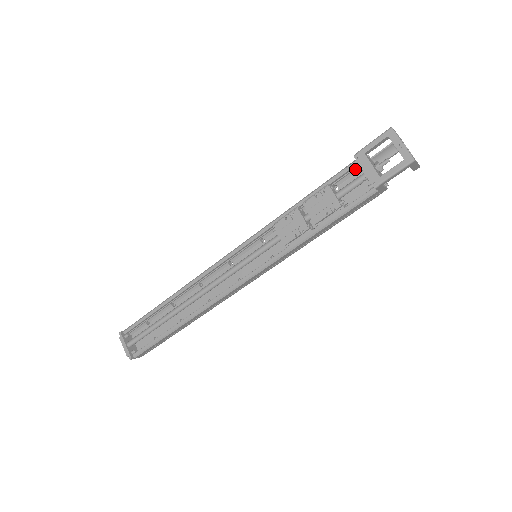
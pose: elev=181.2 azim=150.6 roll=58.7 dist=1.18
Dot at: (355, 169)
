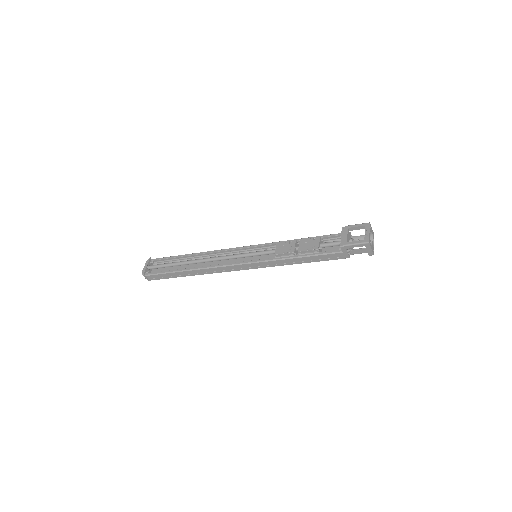
Dot at: (340, 239)
